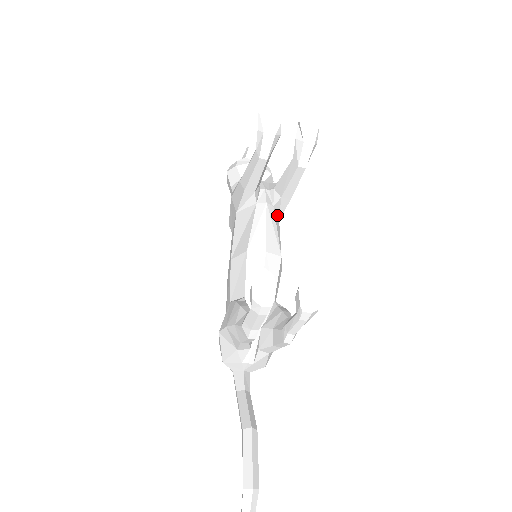
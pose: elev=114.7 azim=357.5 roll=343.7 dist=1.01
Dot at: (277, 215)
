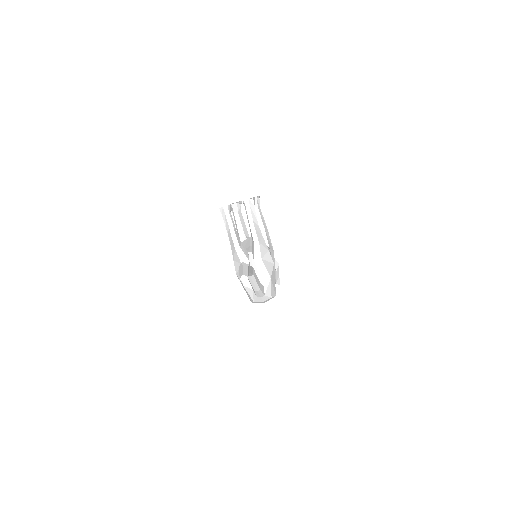
Dot at: occluded
